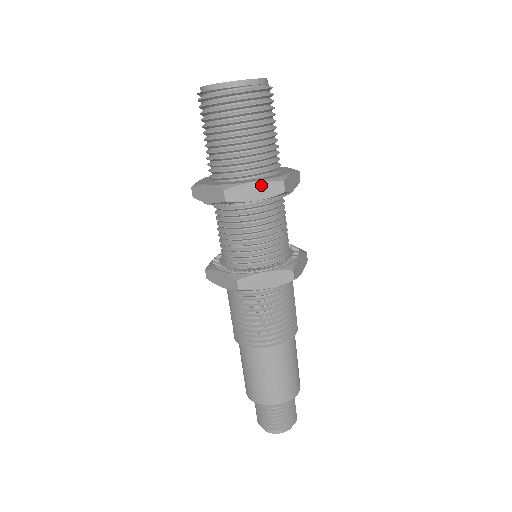
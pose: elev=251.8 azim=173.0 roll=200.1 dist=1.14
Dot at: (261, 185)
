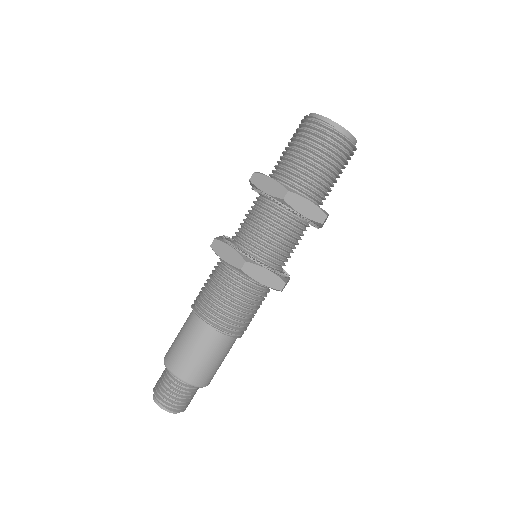
Dot at: (274, 184)
